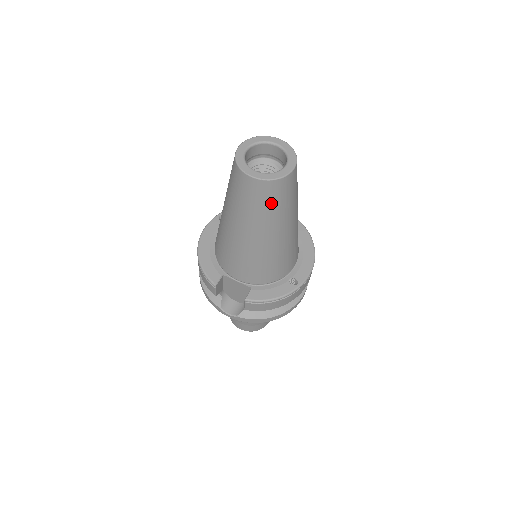
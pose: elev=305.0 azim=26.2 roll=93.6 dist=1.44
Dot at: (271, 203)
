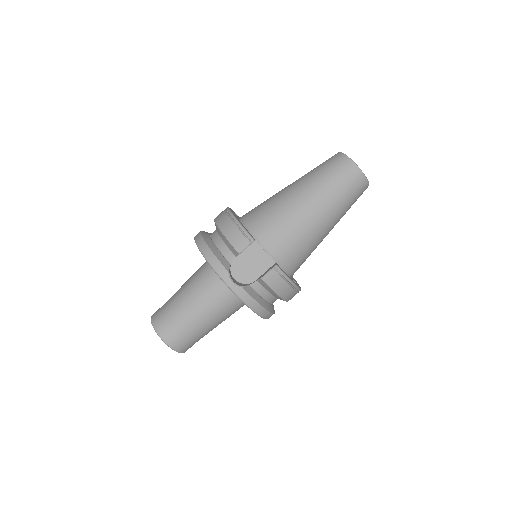
Dot at: (351, 195)
